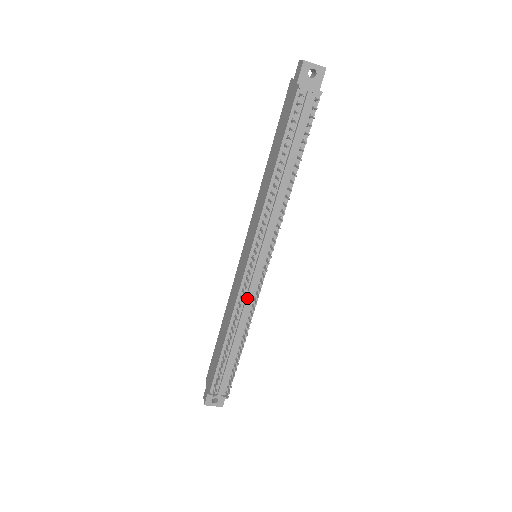
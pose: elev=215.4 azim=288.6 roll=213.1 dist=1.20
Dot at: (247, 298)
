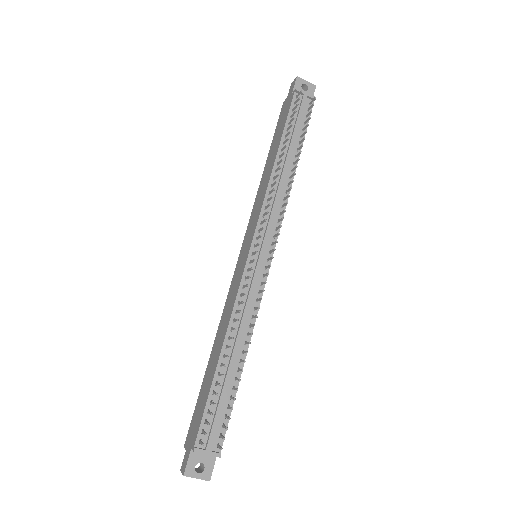
Dot at: (249, 296)
